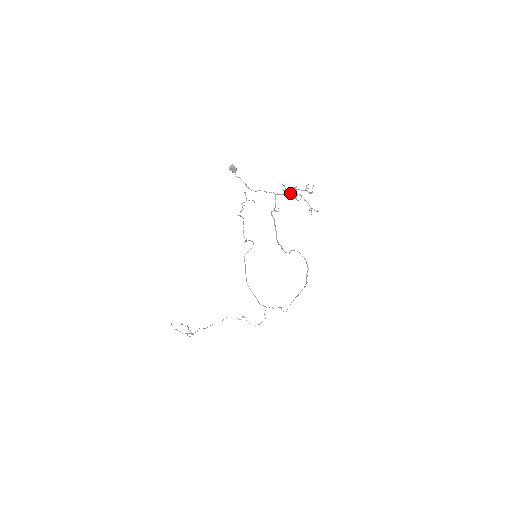
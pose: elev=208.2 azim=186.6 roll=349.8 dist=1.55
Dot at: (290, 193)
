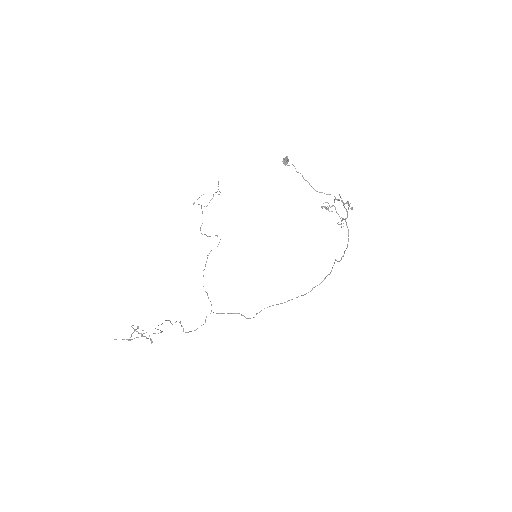
Dot at: occluded
